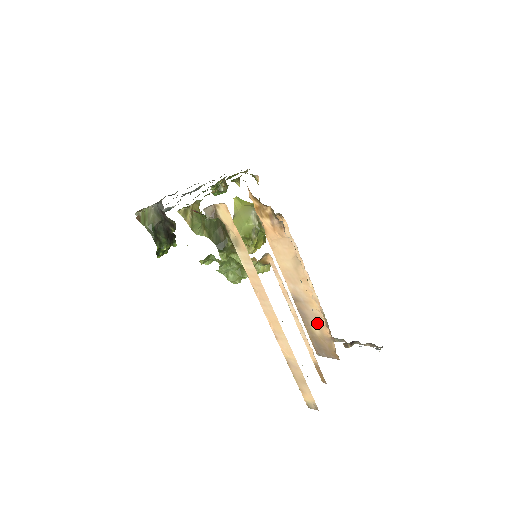
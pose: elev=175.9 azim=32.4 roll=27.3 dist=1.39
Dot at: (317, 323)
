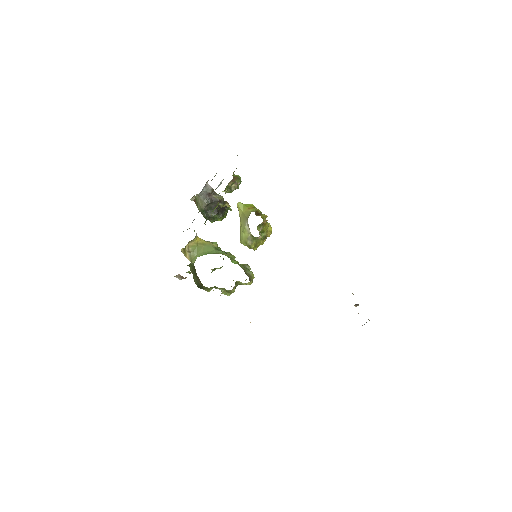
Dot at: occluded
